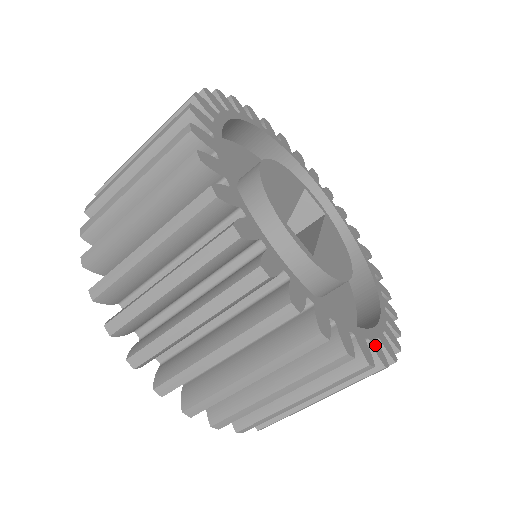
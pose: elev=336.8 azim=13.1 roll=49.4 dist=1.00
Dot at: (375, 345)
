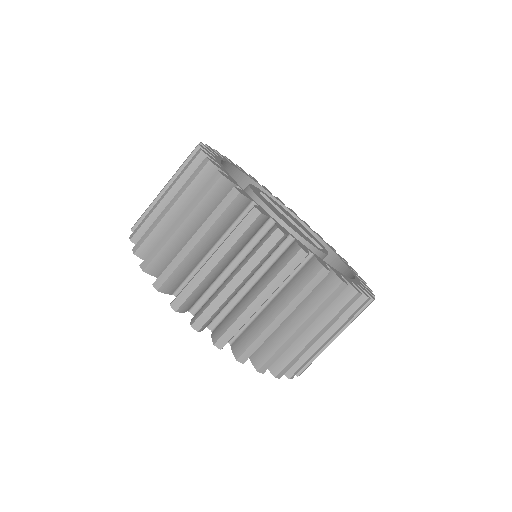
Dot at: (341, 257)
